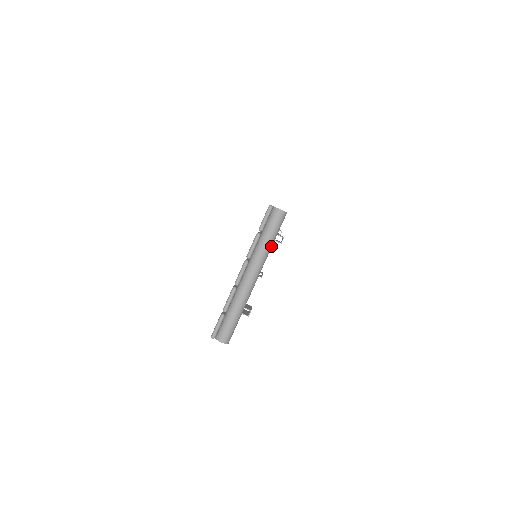
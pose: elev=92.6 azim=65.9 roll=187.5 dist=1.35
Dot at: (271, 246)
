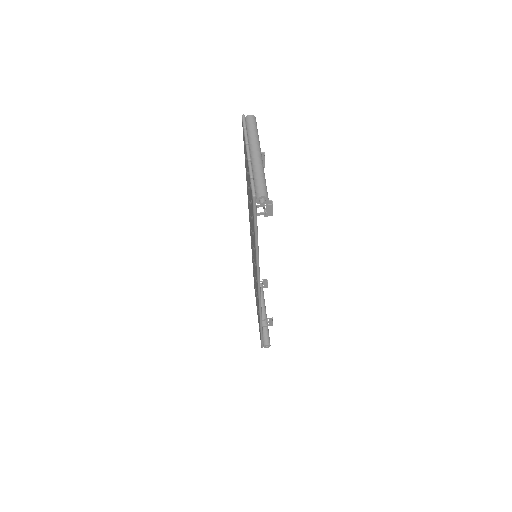
Dot at: (258, 136)
